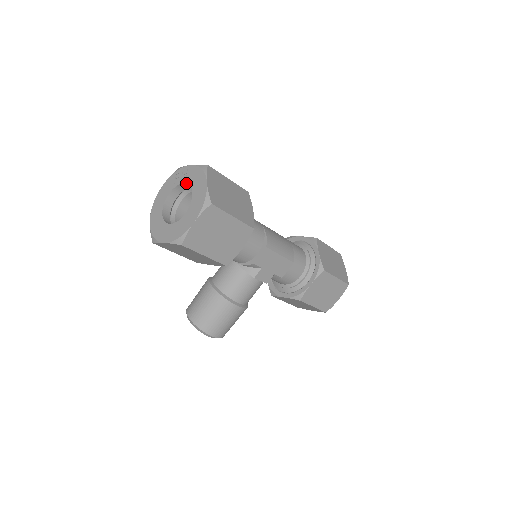
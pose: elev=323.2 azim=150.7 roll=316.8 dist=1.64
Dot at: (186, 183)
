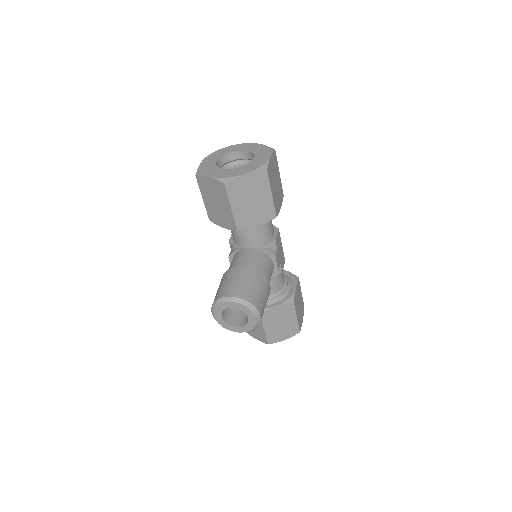
Dot at: (233, 152)
